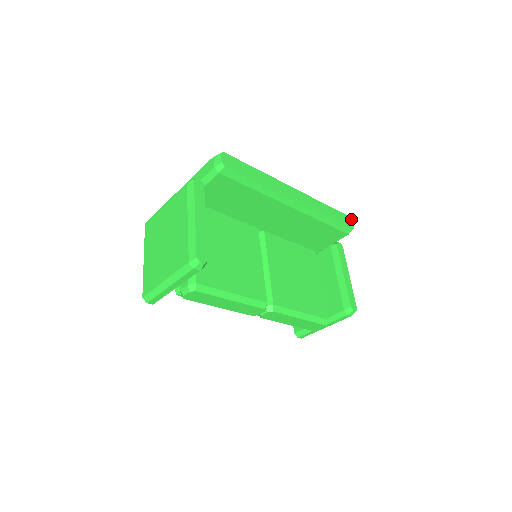
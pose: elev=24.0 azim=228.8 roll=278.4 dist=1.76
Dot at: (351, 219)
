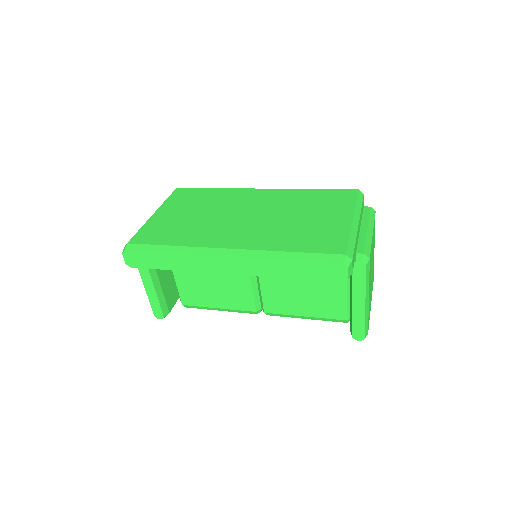
Dot at: (345, 266)
